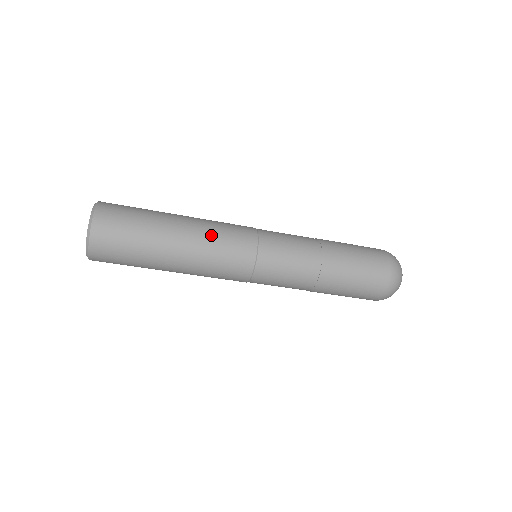
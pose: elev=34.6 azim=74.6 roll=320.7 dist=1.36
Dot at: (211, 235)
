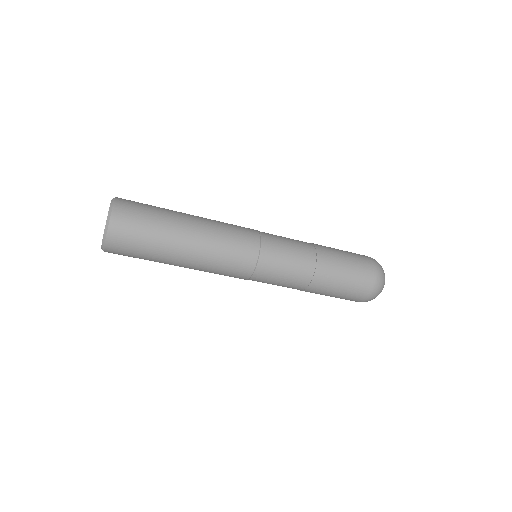
Dot at: (215, 254)
